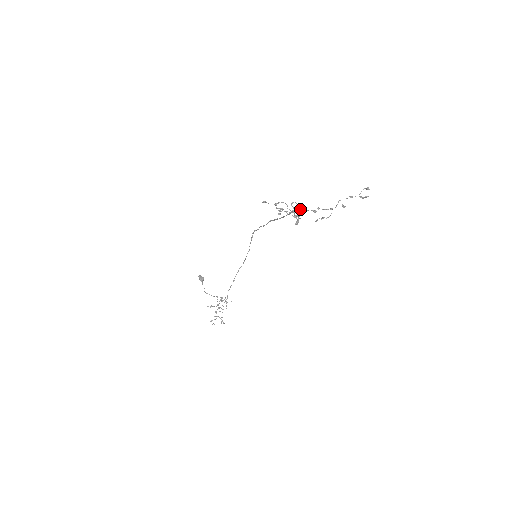
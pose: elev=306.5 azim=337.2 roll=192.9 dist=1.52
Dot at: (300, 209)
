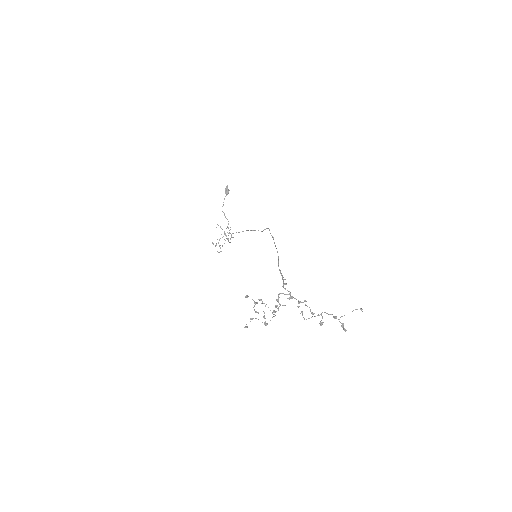
Dot at: occluded
